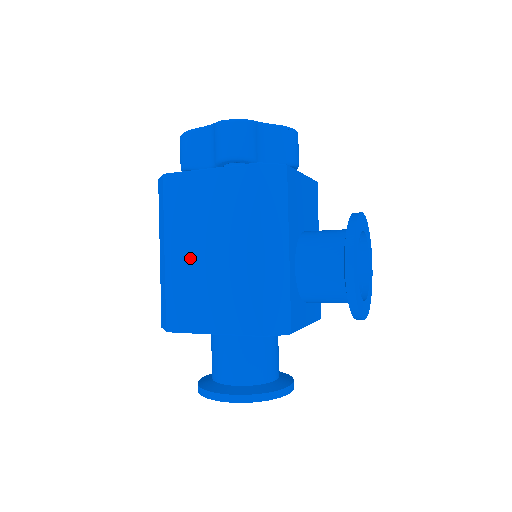
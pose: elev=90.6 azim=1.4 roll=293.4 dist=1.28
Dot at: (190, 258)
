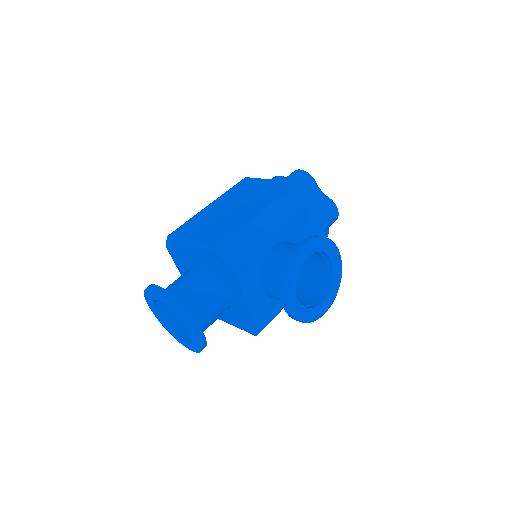
Dot at: (219, 209)
